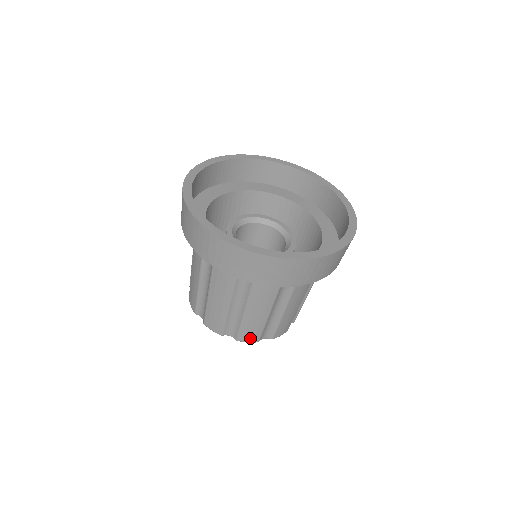
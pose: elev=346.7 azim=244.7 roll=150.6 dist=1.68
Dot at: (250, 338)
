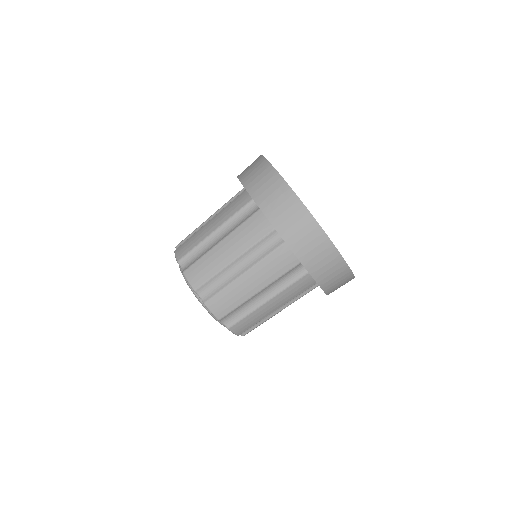
Dot at: (240, 329)
